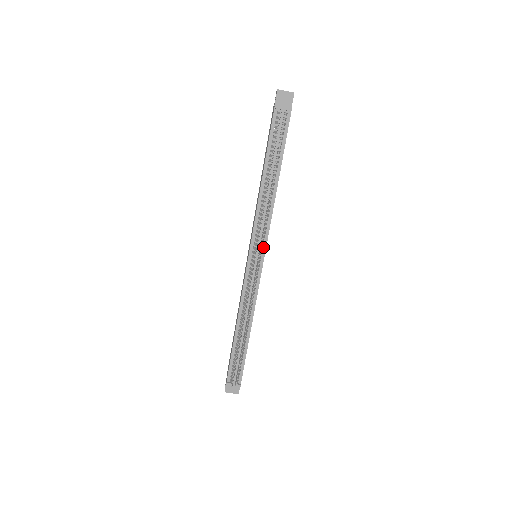
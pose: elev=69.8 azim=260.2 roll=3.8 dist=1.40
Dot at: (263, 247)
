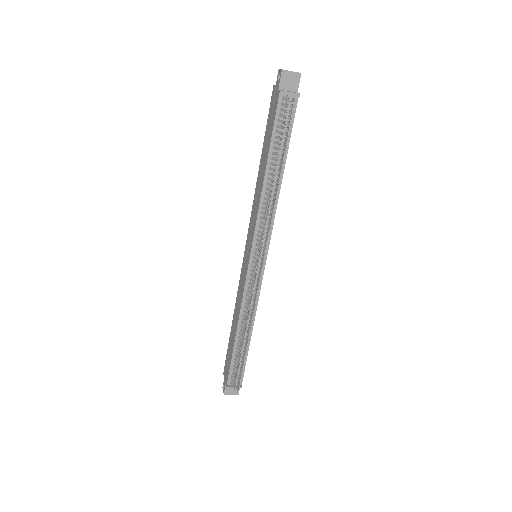
Dot at: occluded
